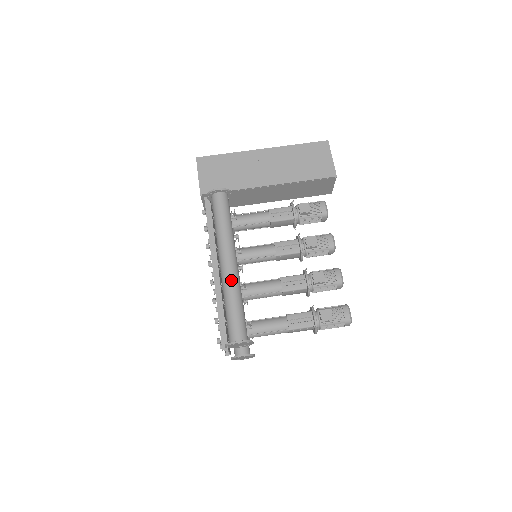
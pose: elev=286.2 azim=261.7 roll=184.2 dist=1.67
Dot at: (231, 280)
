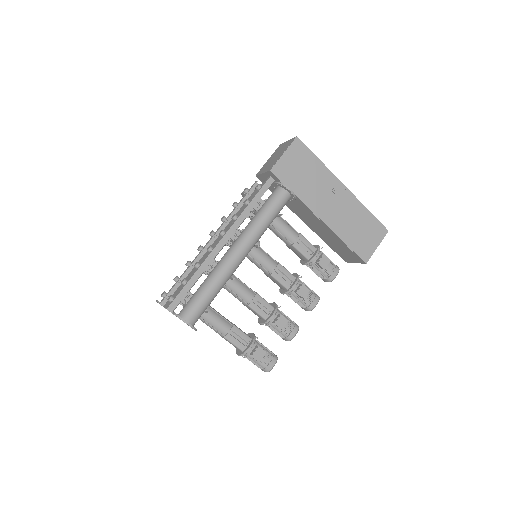
Dot at: (228, 270)
